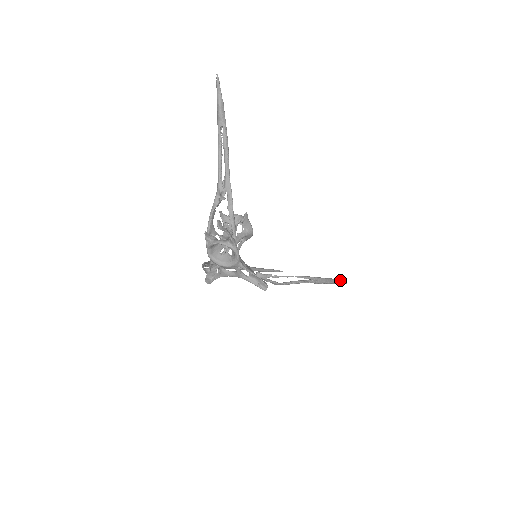
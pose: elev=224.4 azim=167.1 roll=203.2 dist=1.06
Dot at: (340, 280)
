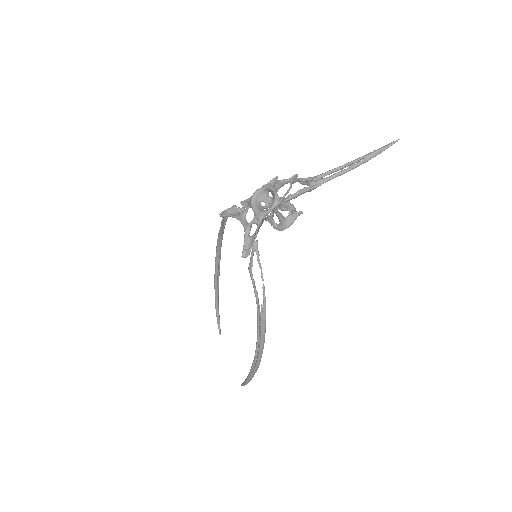
Dot at: occluded
